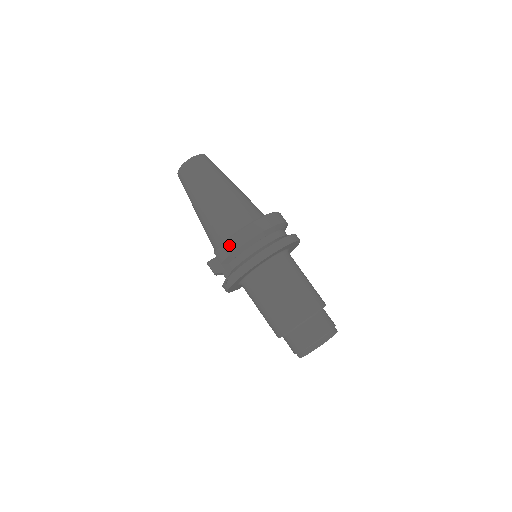
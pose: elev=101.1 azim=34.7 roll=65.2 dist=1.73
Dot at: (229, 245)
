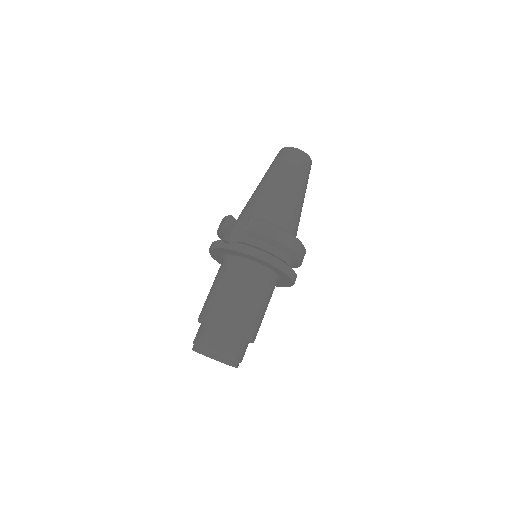
Dot at: (267, 227)
